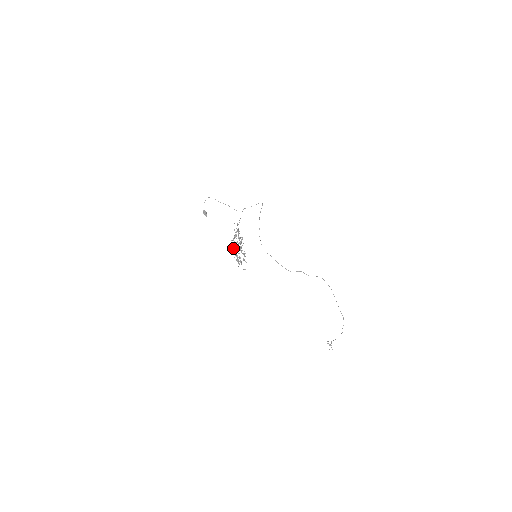
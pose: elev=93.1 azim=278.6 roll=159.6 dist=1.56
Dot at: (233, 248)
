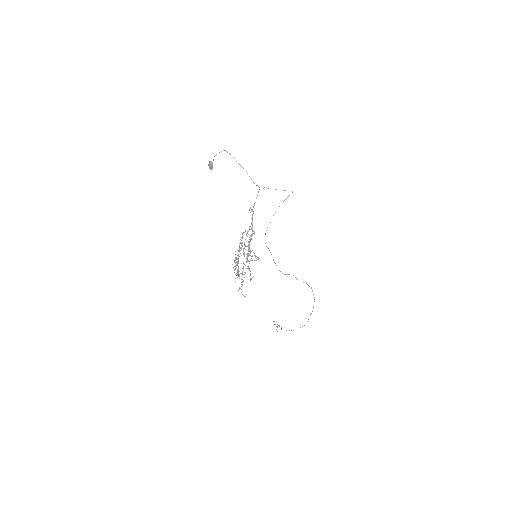
Dot at: (238, 255)
